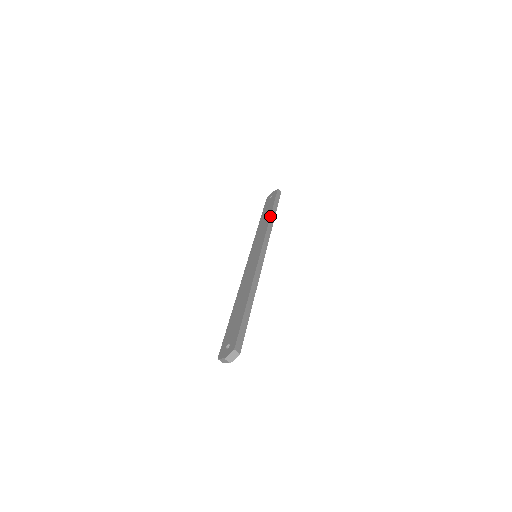
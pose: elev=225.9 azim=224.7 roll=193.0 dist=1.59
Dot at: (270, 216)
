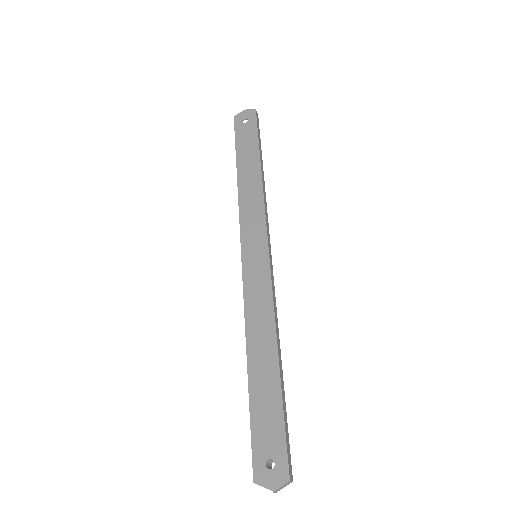
Dot at: (261, 173)
